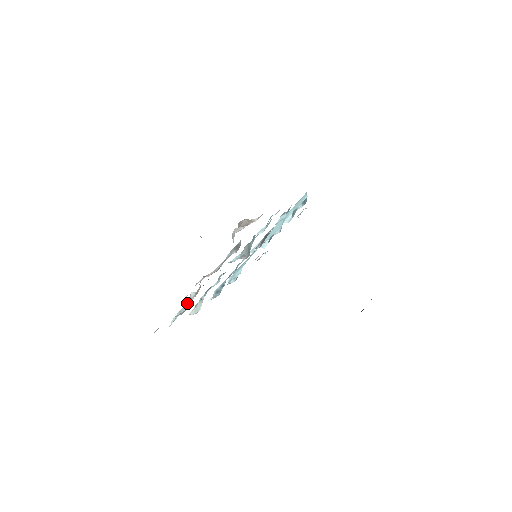
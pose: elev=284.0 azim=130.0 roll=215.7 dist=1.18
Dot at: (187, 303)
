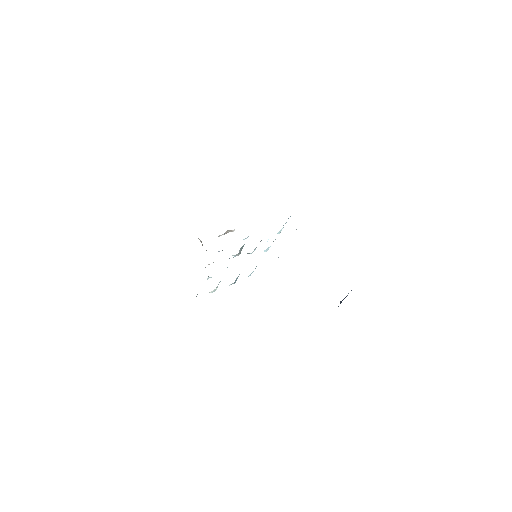
Dot at: occluded
